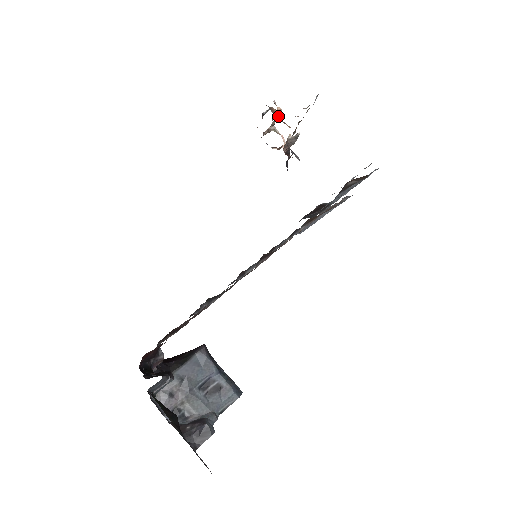
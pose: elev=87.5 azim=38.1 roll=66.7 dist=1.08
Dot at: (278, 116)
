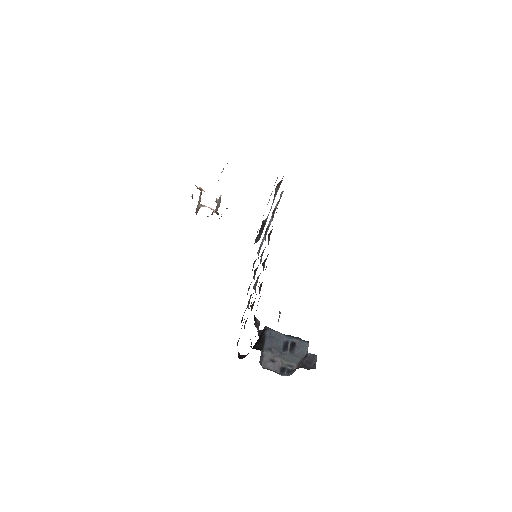
Dot at: (201, 194)
